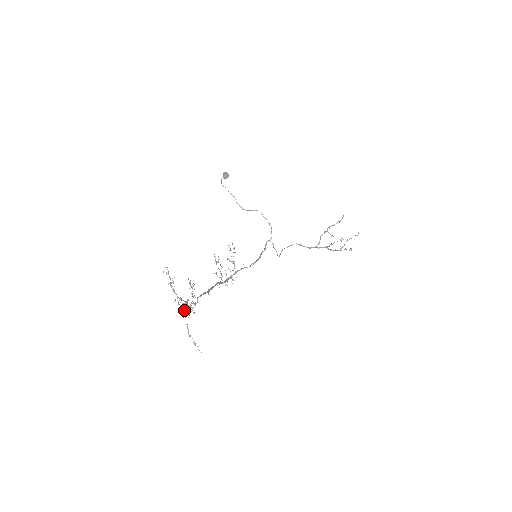
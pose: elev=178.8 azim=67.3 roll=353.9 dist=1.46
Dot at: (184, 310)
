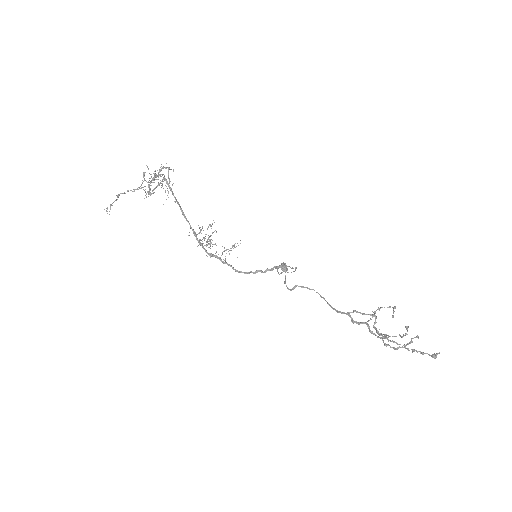
Dot at: (141, 185)
